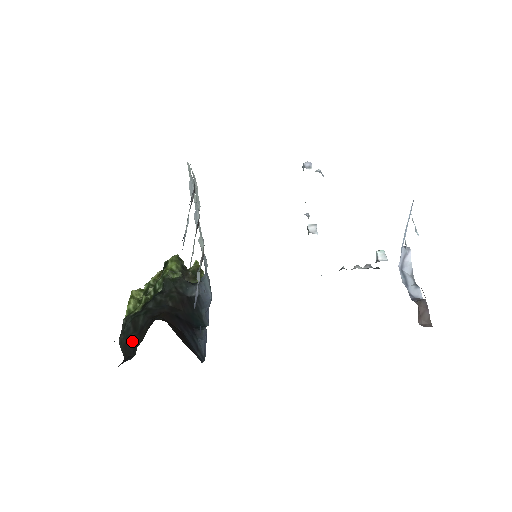
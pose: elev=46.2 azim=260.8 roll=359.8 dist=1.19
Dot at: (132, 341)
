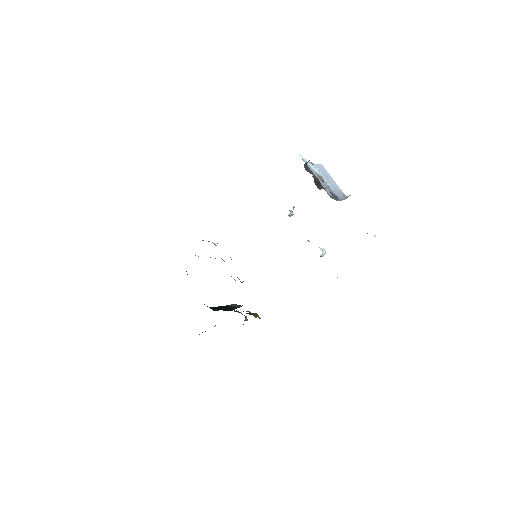
Dot at: occluded
